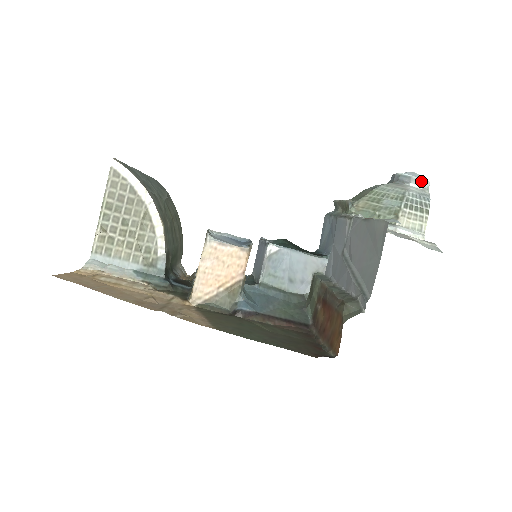
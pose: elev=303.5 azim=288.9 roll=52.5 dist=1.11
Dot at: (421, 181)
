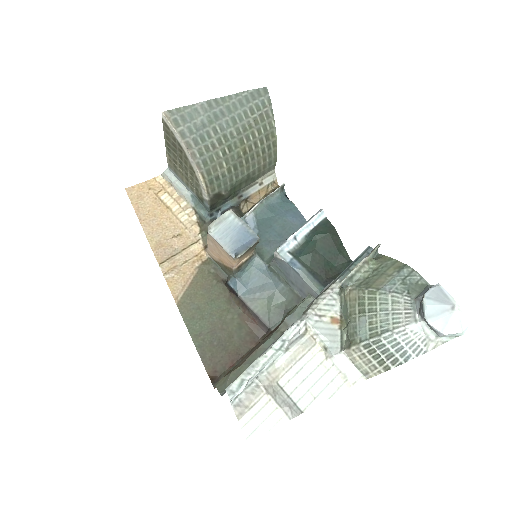
Dot at: (435, 330)
